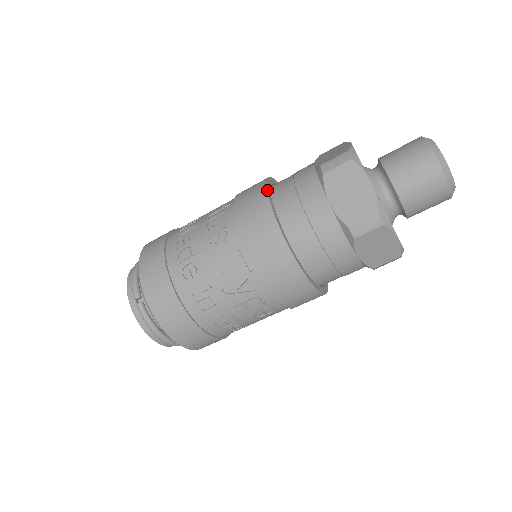
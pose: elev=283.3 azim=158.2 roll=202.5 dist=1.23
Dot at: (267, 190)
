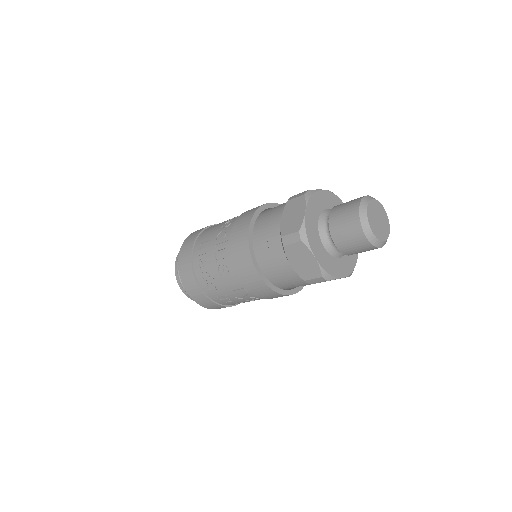
Dot at: (249, 245)
